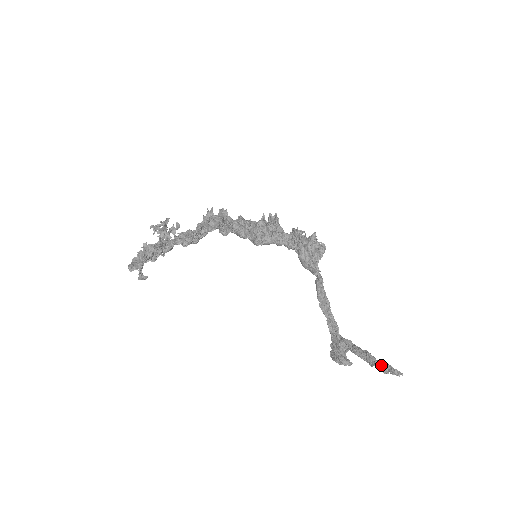
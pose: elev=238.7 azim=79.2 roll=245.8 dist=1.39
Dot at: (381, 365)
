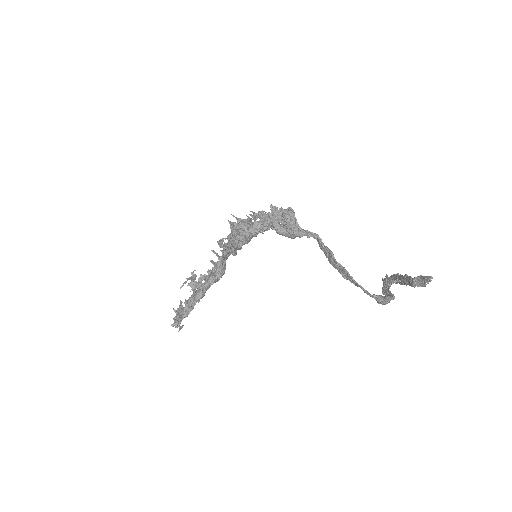
Dot at: (416, 280)
